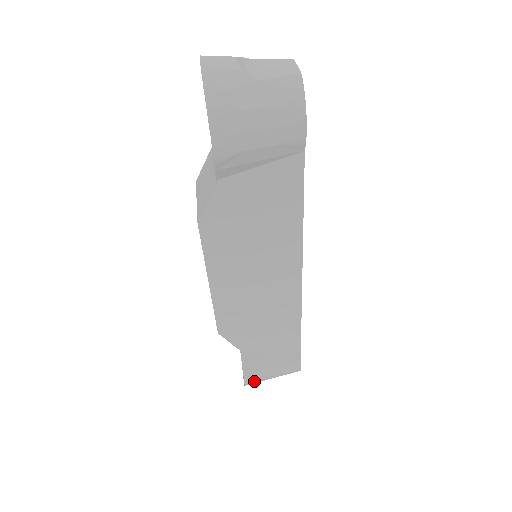
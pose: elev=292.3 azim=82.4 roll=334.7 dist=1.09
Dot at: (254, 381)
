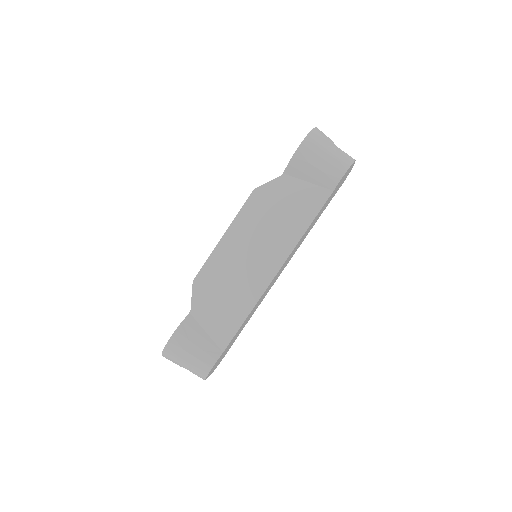
Dot at: (175, 347)
